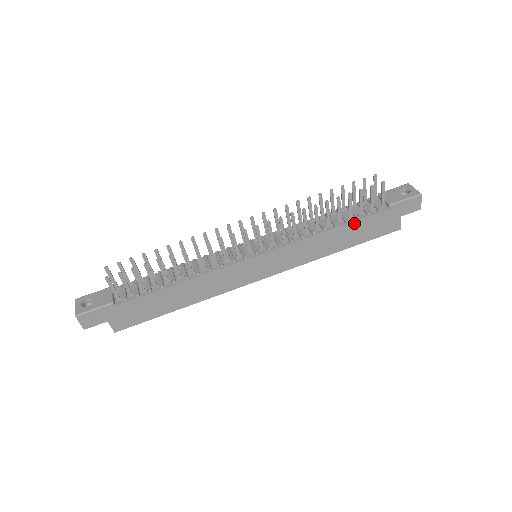
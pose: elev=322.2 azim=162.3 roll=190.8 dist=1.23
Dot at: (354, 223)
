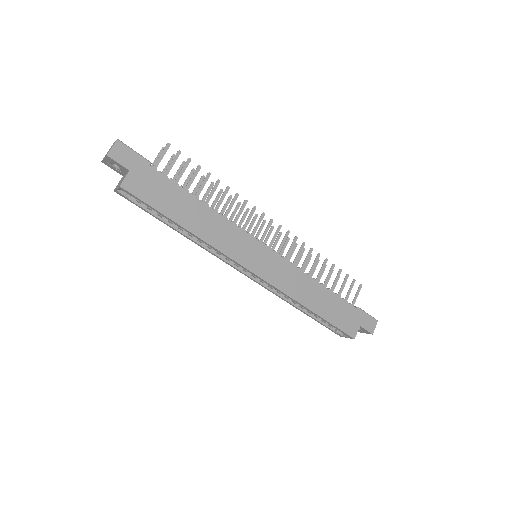
Dot at: (333, 295)
